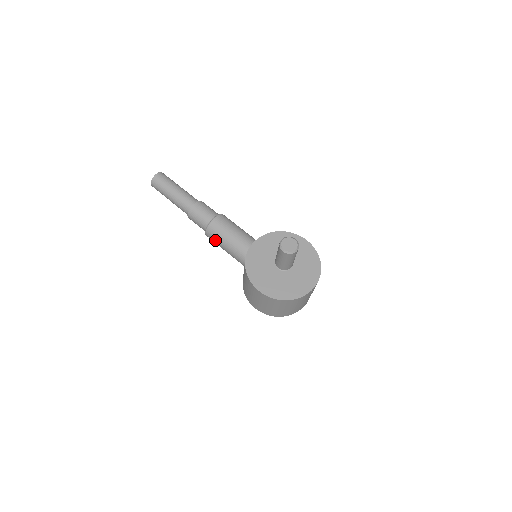
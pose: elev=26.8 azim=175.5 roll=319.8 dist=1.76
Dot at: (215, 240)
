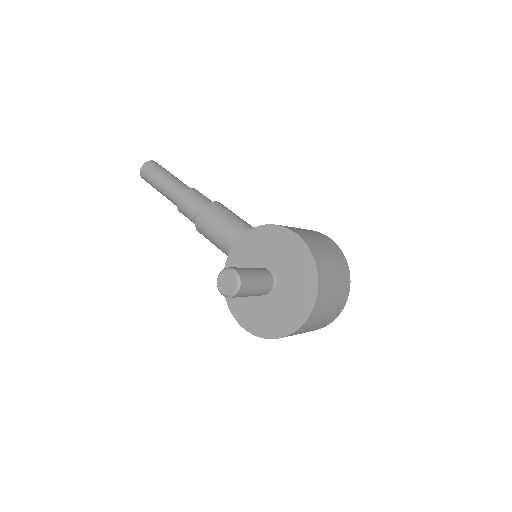
Dot at: occluded
